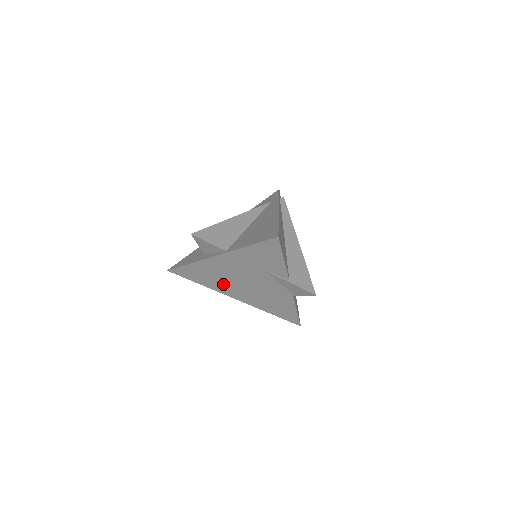
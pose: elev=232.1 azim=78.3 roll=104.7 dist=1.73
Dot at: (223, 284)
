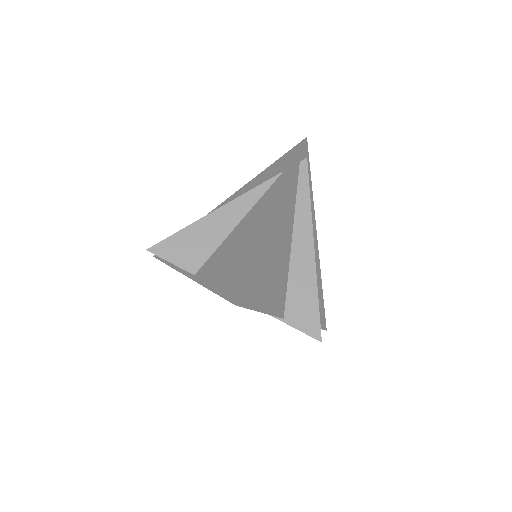
Dot at: occluded
